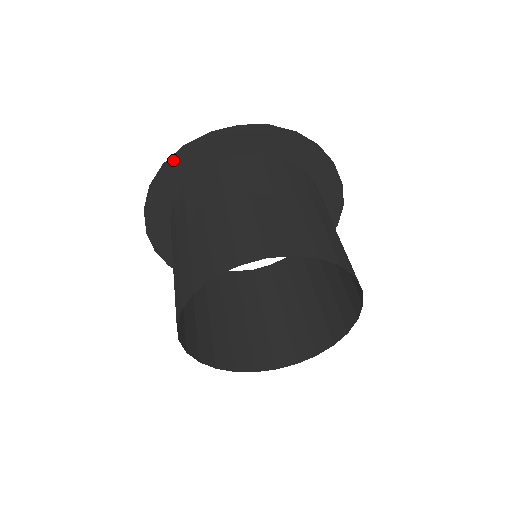
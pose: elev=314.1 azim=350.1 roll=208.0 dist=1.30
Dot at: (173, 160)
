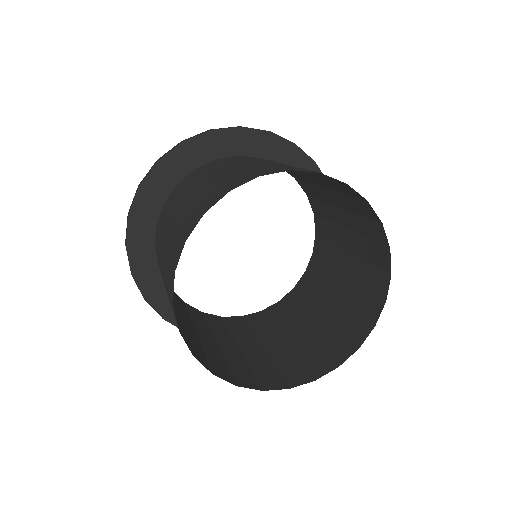
Dot at: (148, 173)
